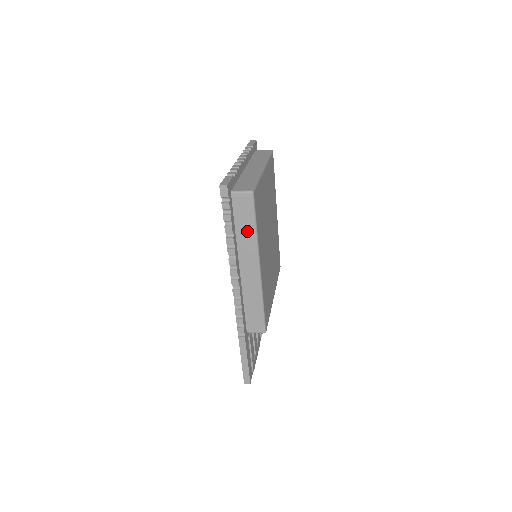
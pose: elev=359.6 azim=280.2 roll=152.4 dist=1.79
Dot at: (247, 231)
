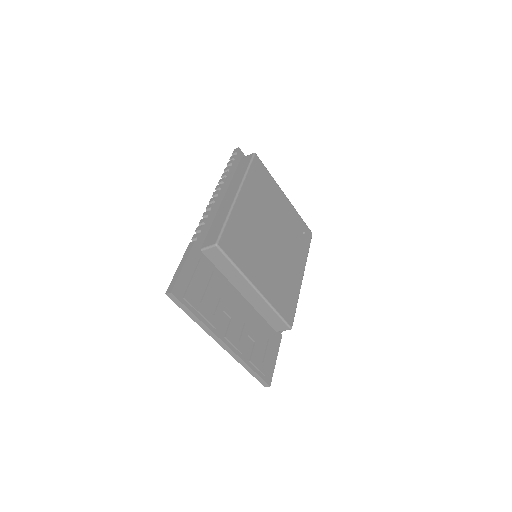
Dot at: (241, 174)
